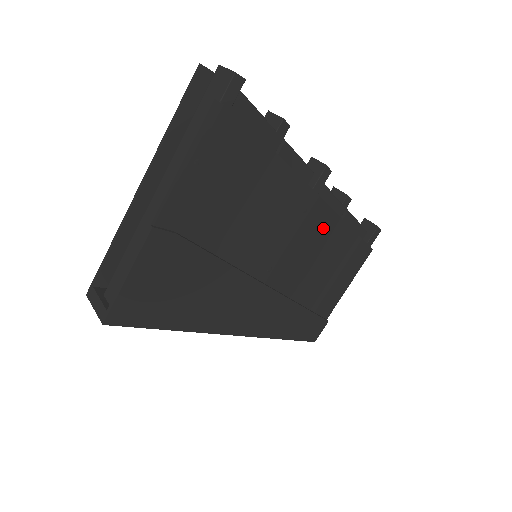
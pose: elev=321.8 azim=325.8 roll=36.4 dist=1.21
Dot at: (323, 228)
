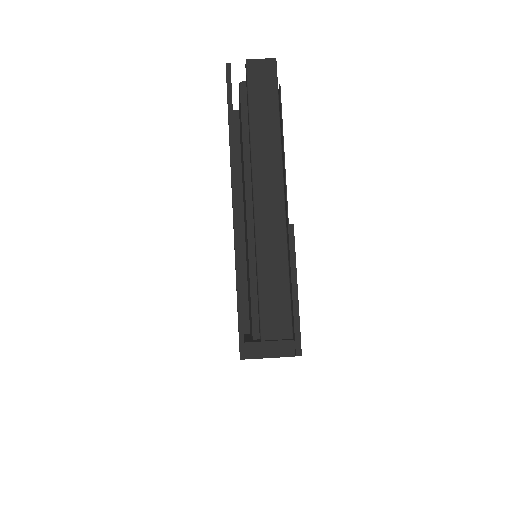
Dot at: occluded
